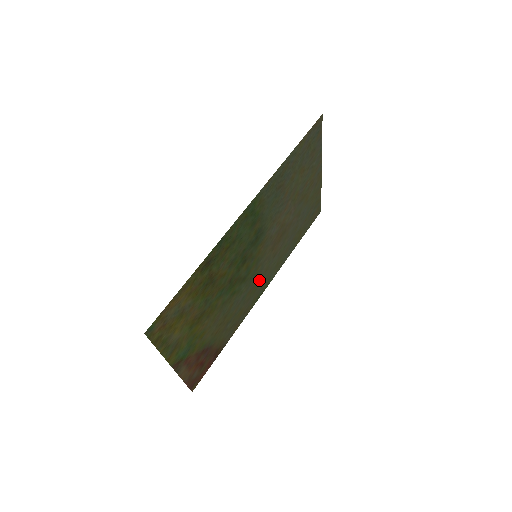
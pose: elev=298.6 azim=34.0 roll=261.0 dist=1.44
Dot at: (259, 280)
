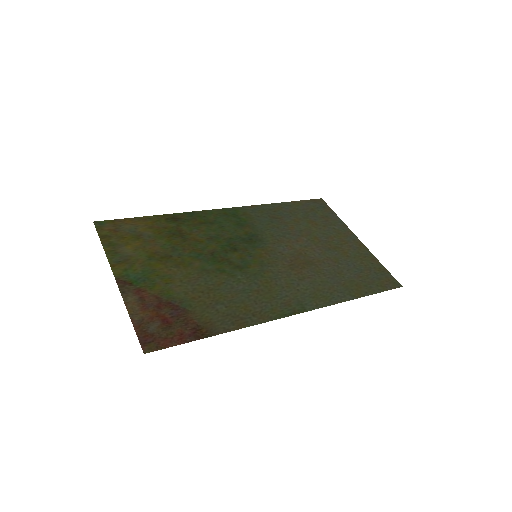
Dot at: (276, 291)
